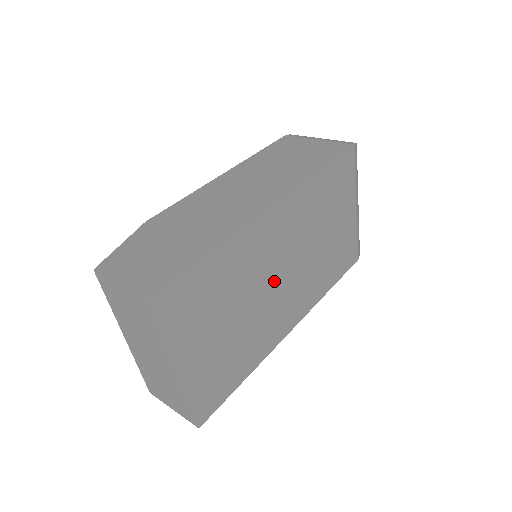
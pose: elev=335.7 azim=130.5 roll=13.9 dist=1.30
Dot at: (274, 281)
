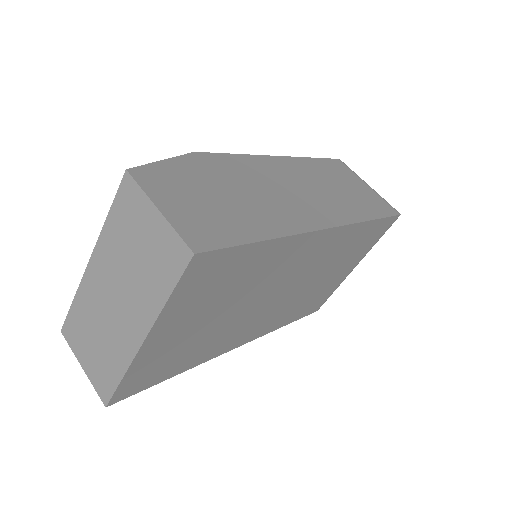
Dot at: (270, 296)
